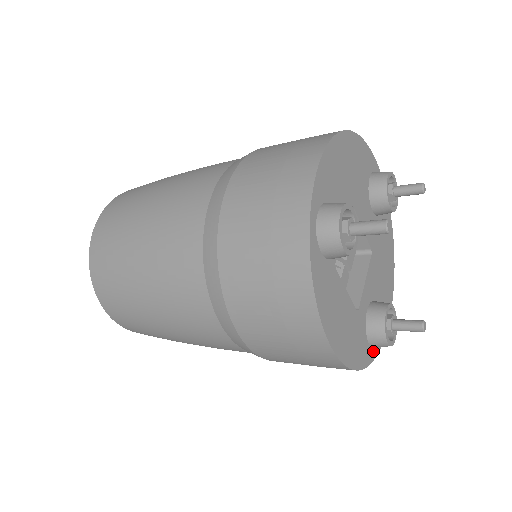
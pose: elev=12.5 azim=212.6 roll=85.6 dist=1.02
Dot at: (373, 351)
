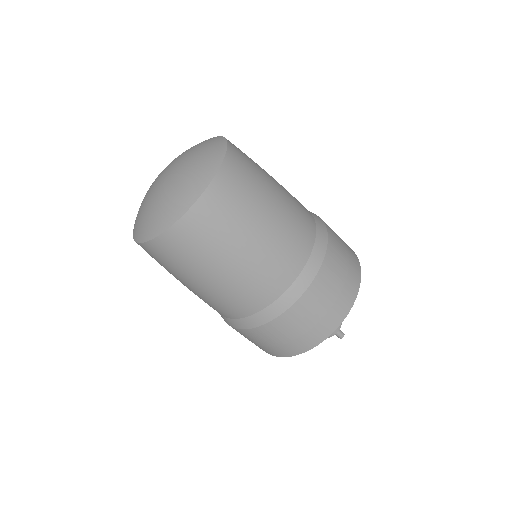
Dot at: occluded
